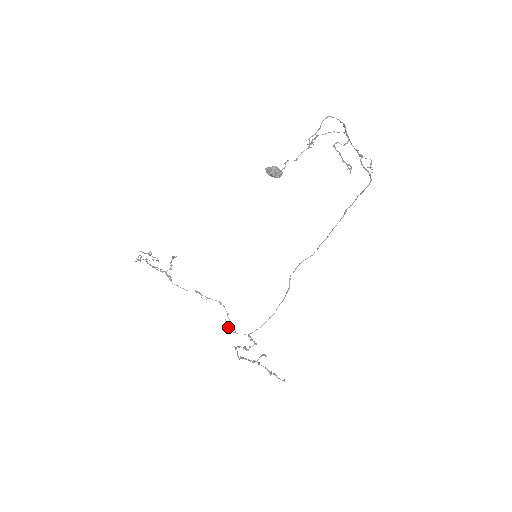
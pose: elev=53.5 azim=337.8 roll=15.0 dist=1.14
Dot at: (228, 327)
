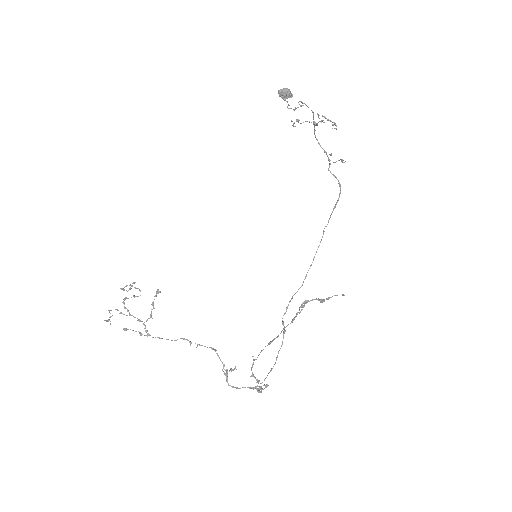
Dot at: occluded
